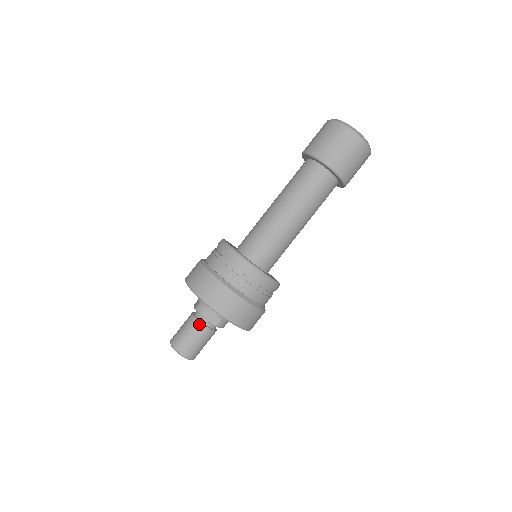
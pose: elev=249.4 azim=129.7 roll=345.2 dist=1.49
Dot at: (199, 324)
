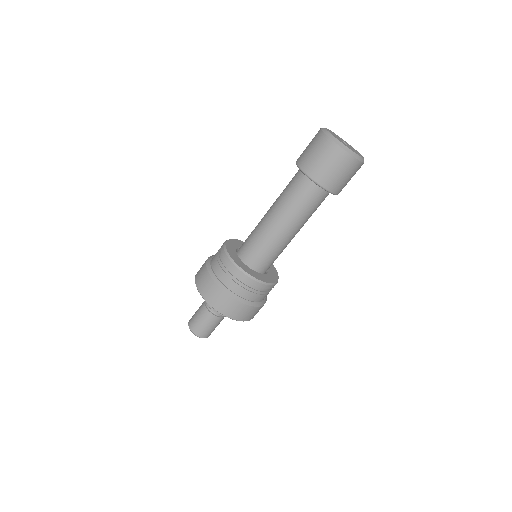
Dot at: (210, 314)
